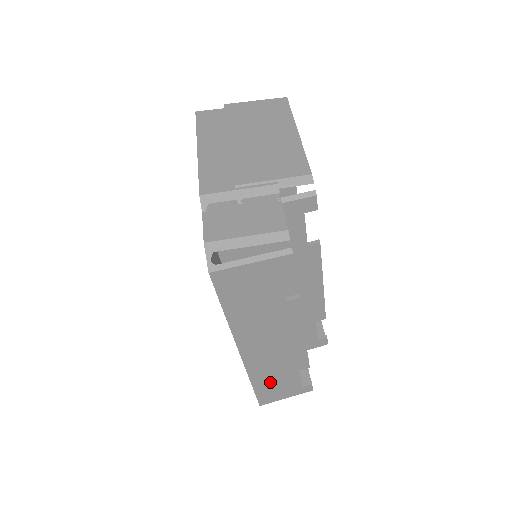
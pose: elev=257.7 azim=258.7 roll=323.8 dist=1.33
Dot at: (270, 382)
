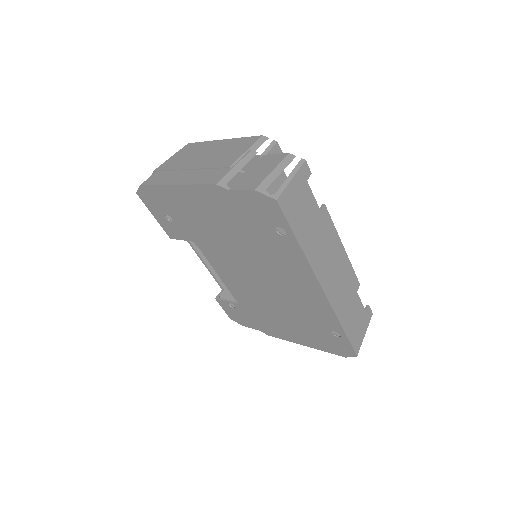
Dot at: (350, 318)
